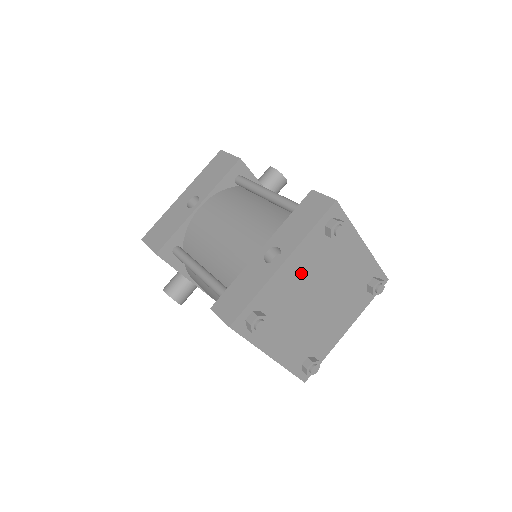
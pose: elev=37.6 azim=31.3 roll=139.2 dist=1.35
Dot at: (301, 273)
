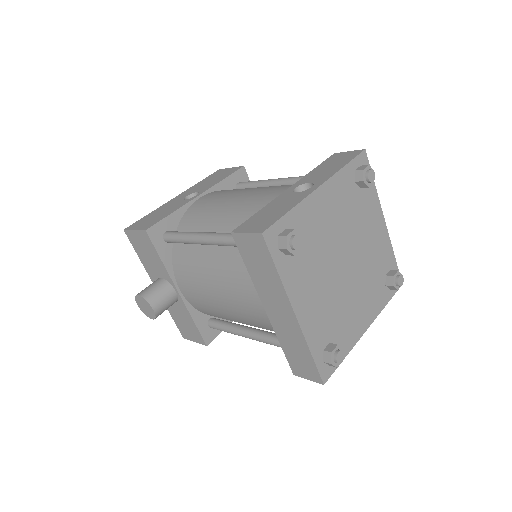
Dot at: (332, 213)
